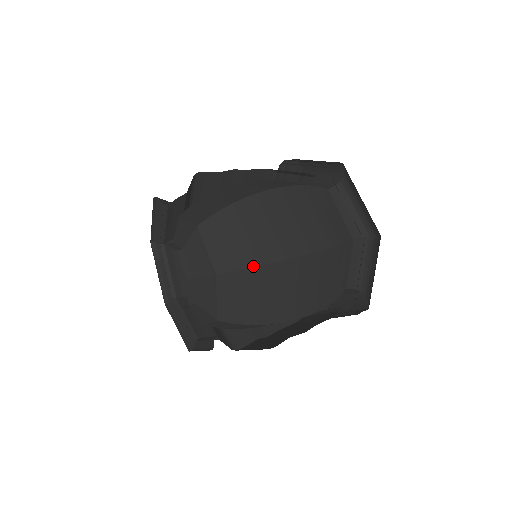
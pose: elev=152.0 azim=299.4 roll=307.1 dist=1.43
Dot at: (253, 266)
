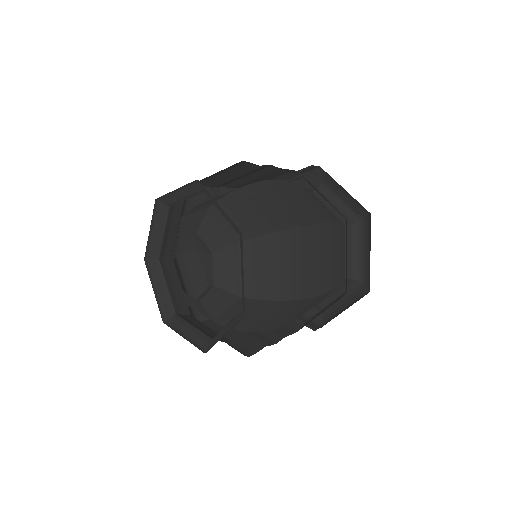
Dot at: (275, 299)
